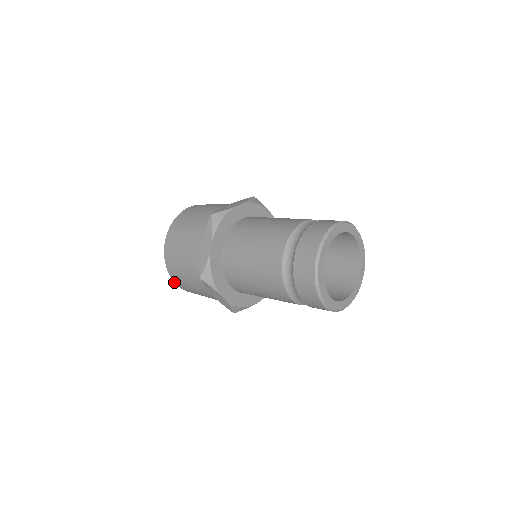
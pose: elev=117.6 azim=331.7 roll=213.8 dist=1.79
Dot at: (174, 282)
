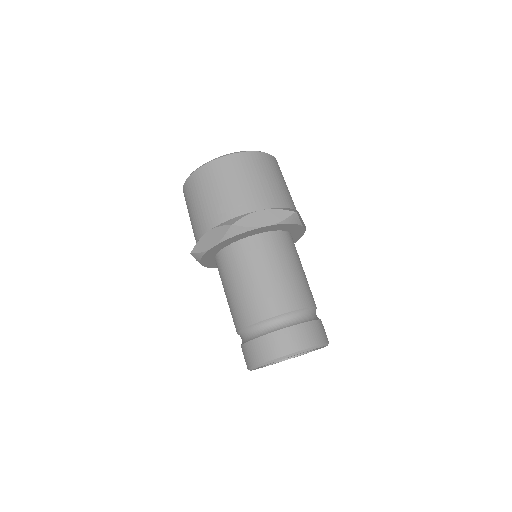
Dot at: occluded
